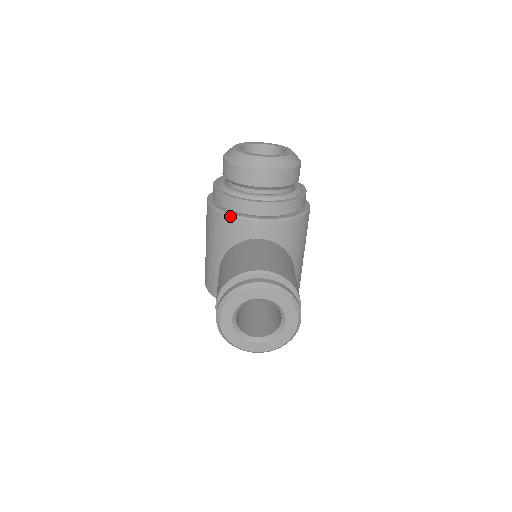
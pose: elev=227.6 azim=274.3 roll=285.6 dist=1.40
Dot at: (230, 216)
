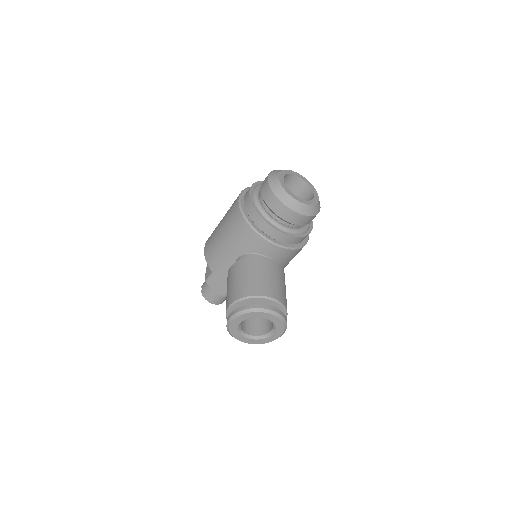
Dot at: (256, 232)
